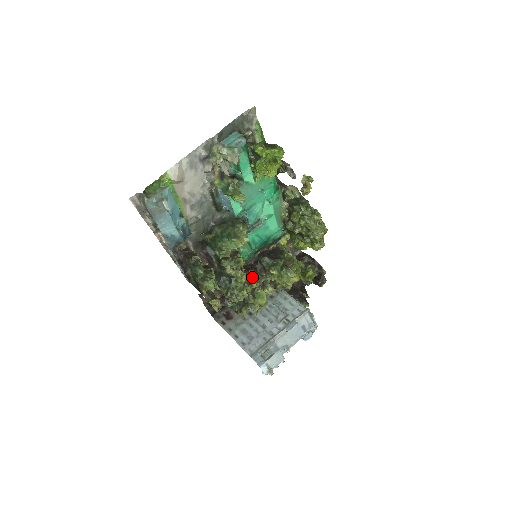
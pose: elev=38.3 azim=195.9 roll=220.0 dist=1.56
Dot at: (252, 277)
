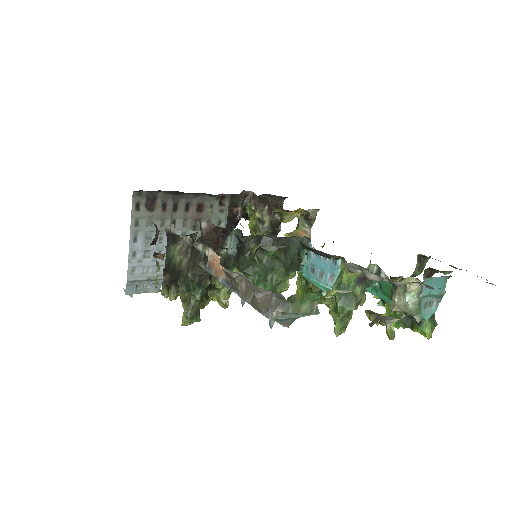
Dot at: occluded
